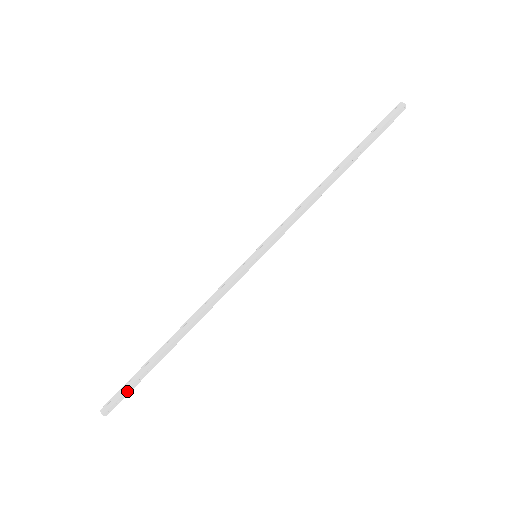
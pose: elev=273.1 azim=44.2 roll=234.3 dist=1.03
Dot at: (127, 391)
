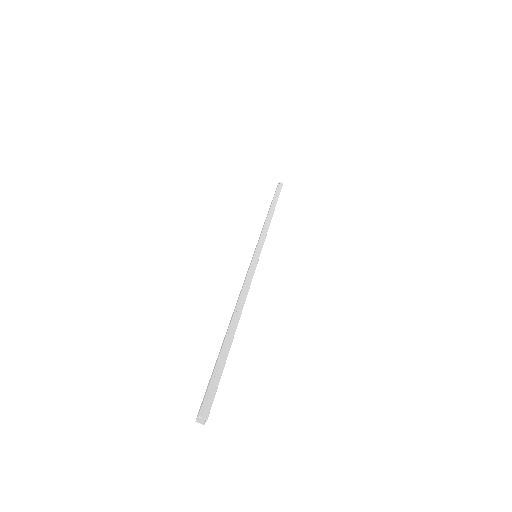
Dot at: (218, 384)
